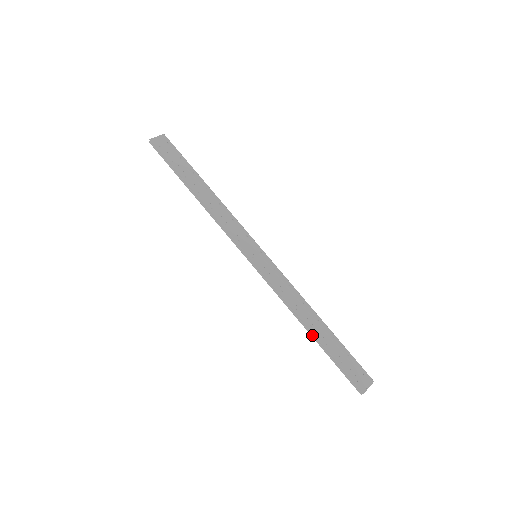
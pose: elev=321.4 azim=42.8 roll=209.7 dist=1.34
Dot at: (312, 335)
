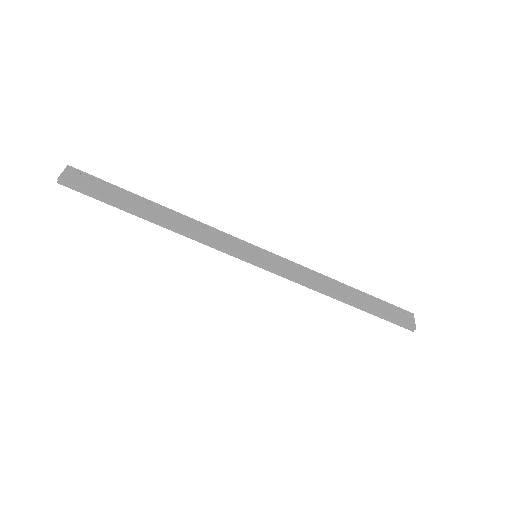
Dot at: (349, 304)
